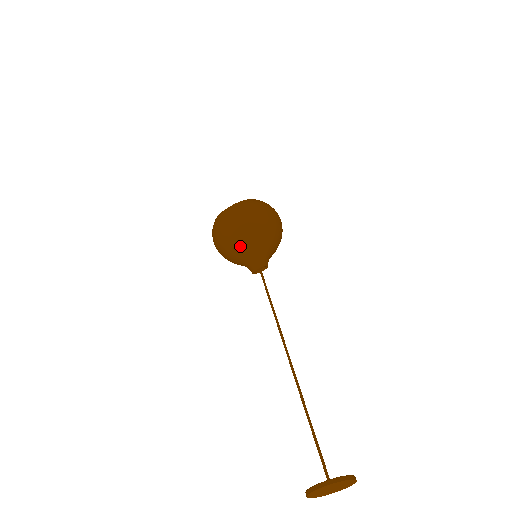
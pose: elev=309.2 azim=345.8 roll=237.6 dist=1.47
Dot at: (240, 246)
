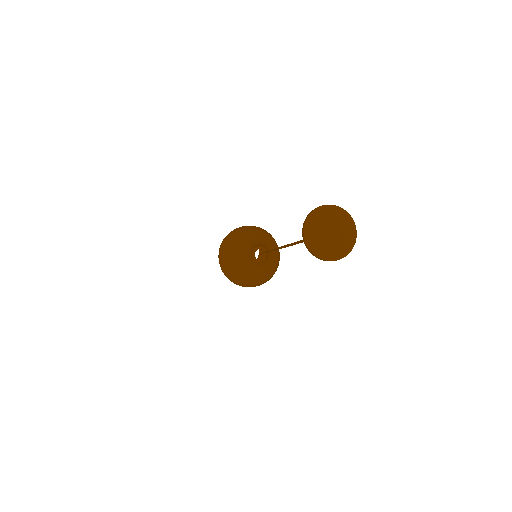
Dot at: (243, 240)
